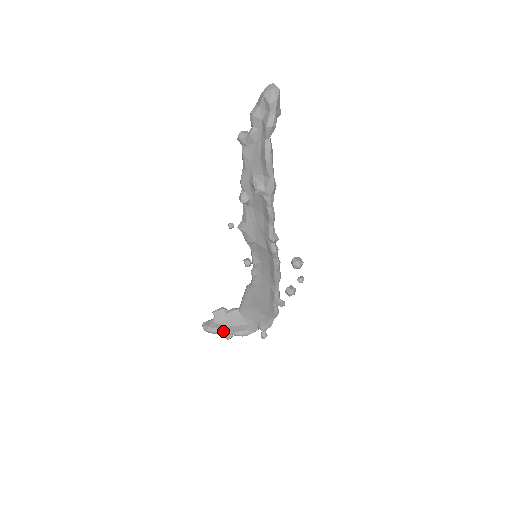
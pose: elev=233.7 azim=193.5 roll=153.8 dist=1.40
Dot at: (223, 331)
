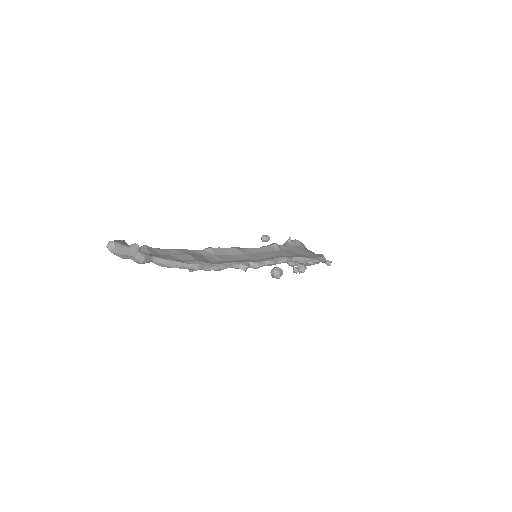
Dot at: occluded
